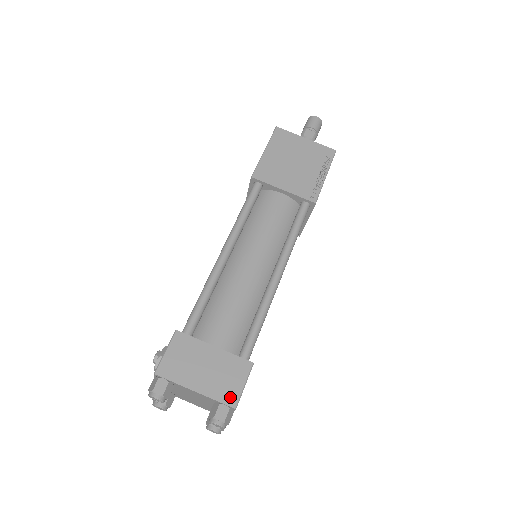
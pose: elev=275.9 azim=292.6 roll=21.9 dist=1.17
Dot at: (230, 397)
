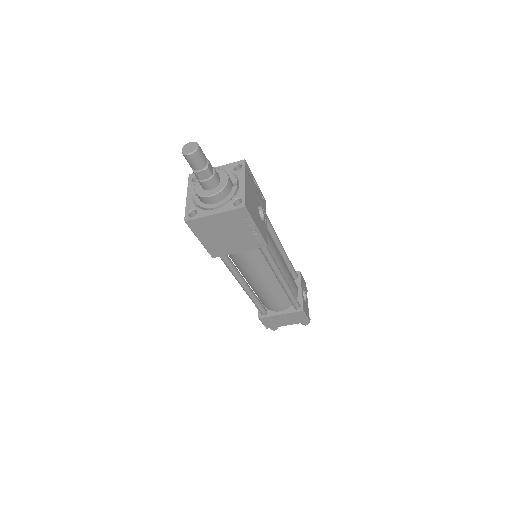
Dot at: (304, 321)
